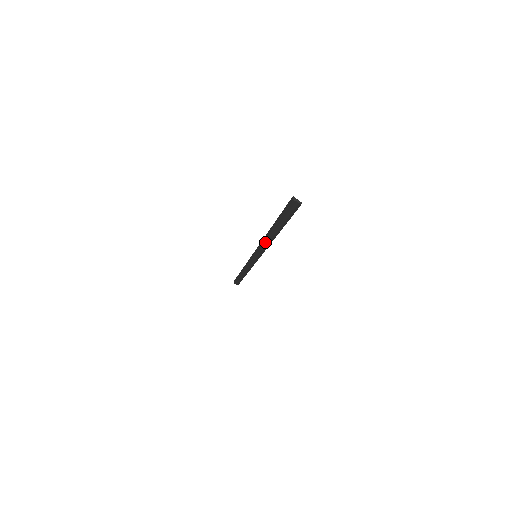
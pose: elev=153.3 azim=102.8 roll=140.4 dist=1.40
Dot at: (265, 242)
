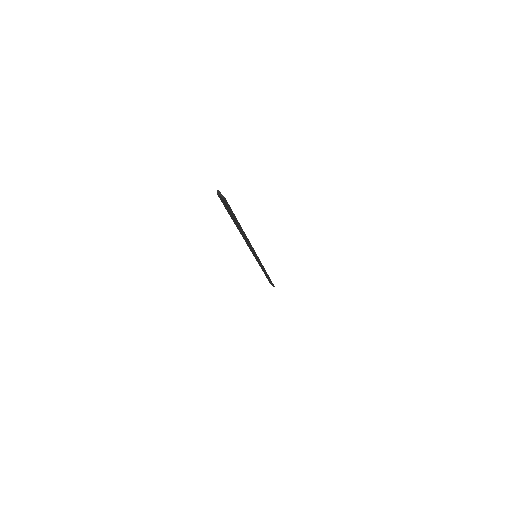
Dot at: (246, 241)
